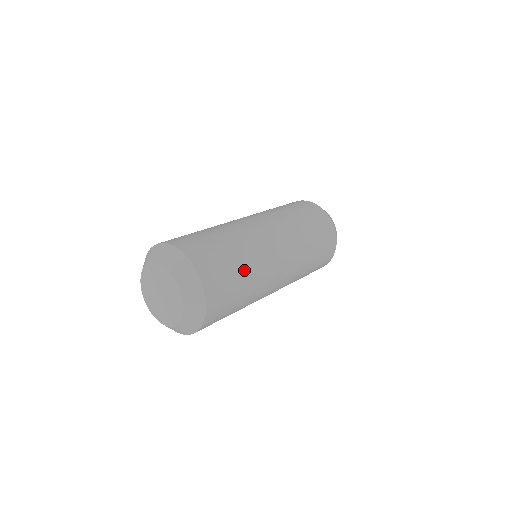
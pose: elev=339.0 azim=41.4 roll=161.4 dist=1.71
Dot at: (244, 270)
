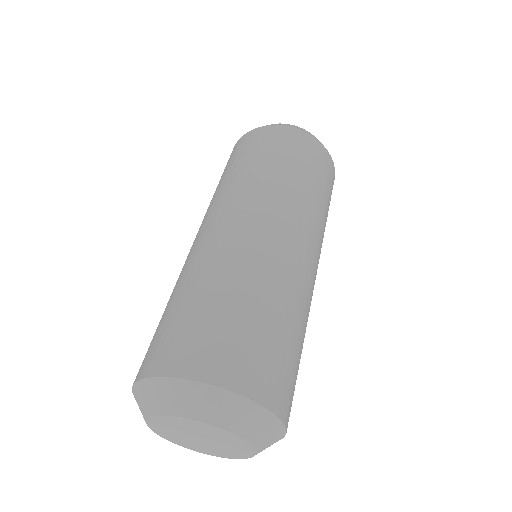
Dot at: (258, 304)
